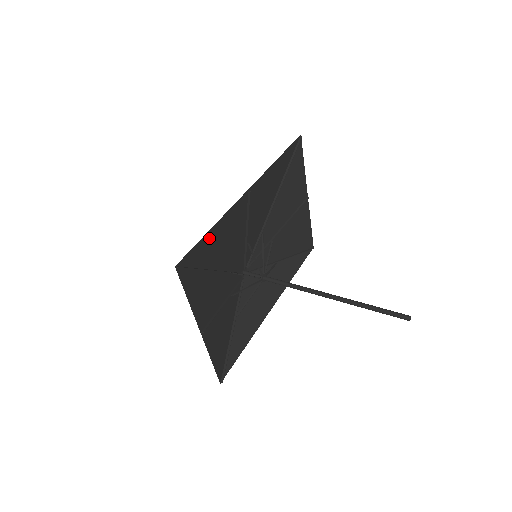
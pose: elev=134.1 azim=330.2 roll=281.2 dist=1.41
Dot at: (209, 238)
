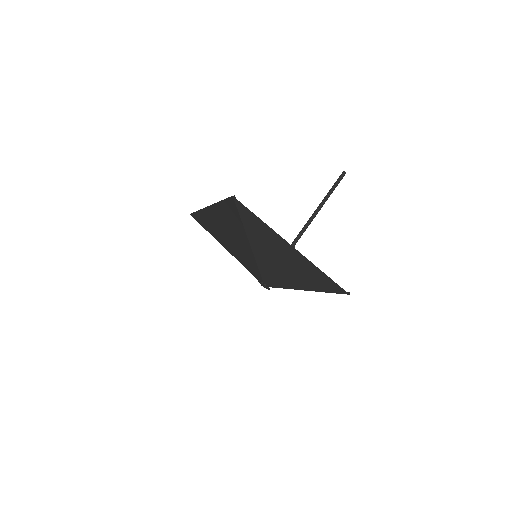
Dot at: (225, 209)
